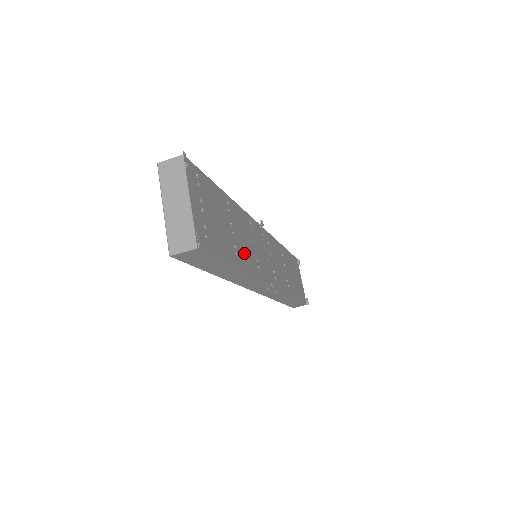
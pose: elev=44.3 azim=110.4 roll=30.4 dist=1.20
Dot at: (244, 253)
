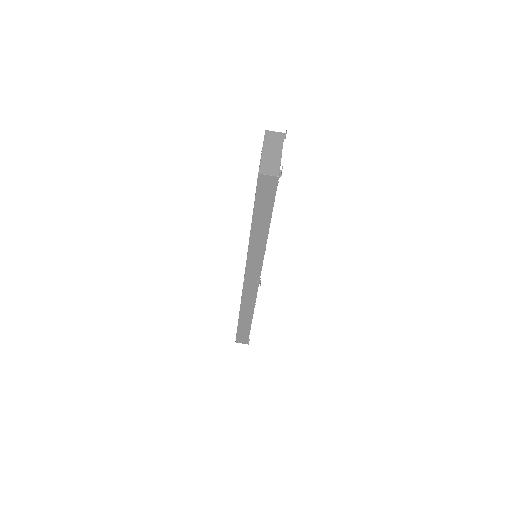
Dot at: occluded
